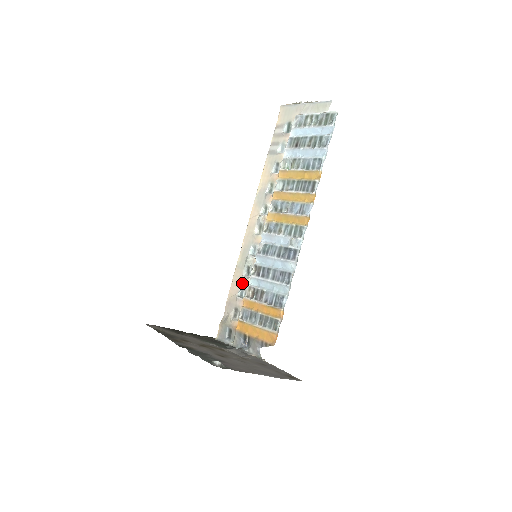
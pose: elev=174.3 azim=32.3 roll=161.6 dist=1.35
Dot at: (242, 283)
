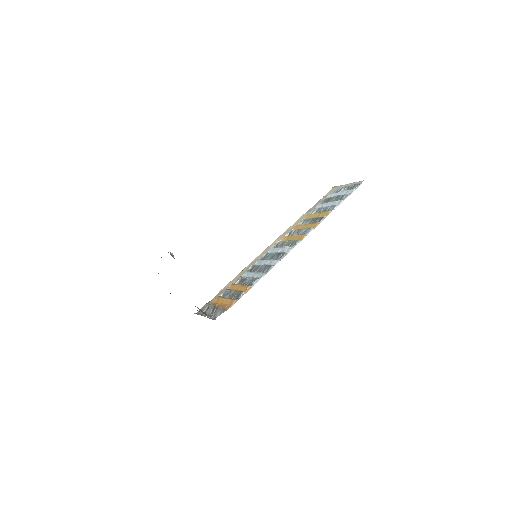
Dot at: occluded
